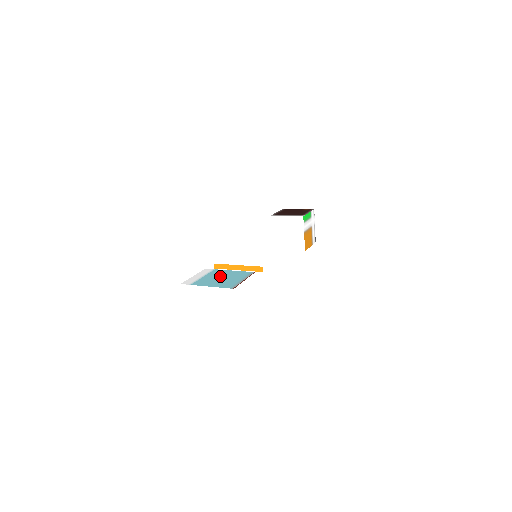
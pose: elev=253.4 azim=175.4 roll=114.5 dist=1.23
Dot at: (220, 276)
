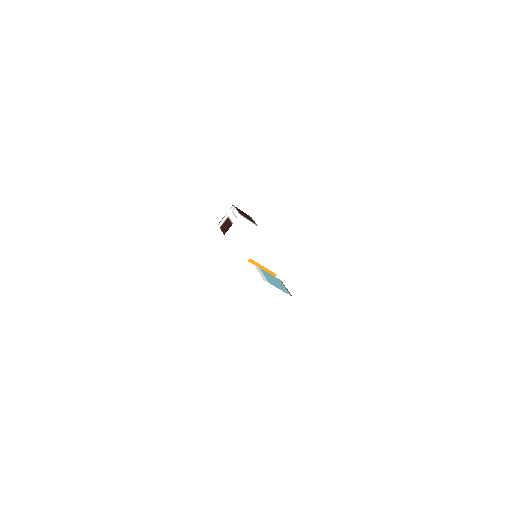
Dot at: (272, 278)
